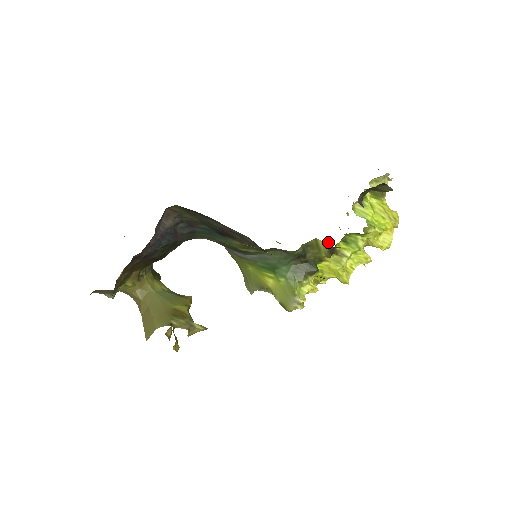
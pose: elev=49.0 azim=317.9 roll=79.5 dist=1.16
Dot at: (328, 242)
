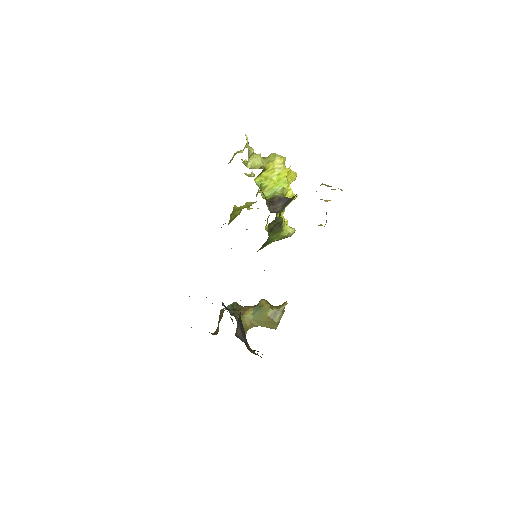
Dot at: (254, 176)
